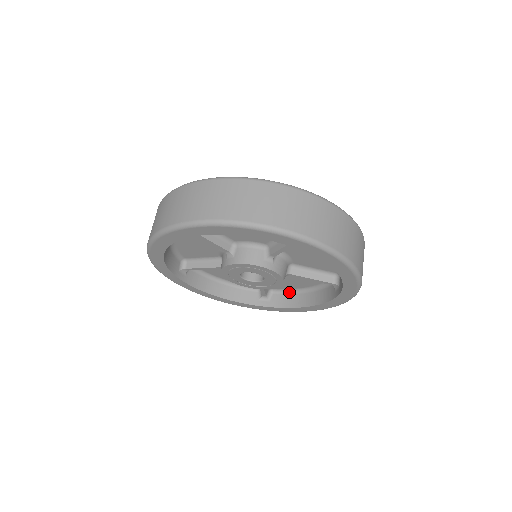
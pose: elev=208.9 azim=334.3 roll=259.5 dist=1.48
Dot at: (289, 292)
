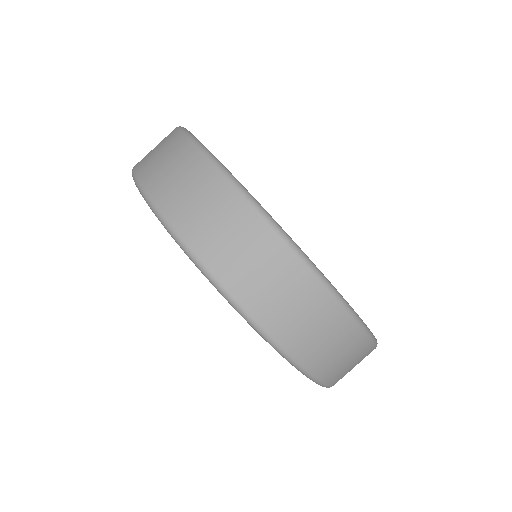
Dot at: occluded
